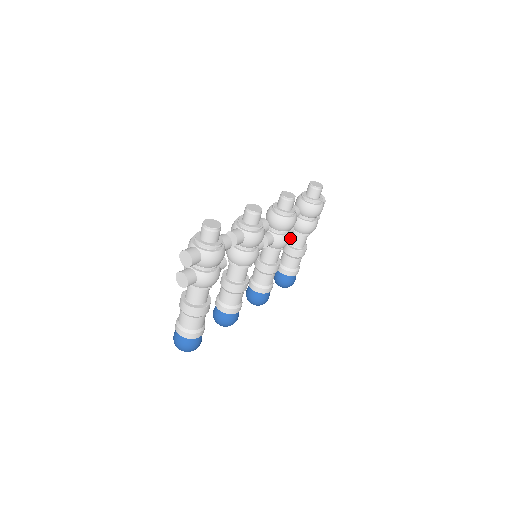
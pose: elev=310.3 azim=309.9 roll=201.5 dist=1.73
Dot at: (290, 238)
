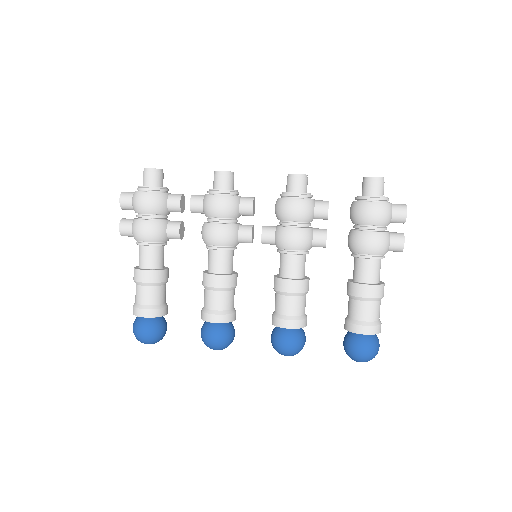
Dot at: (301, 235)
